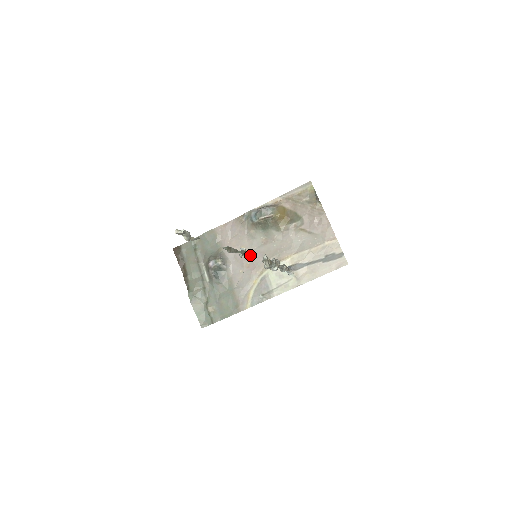
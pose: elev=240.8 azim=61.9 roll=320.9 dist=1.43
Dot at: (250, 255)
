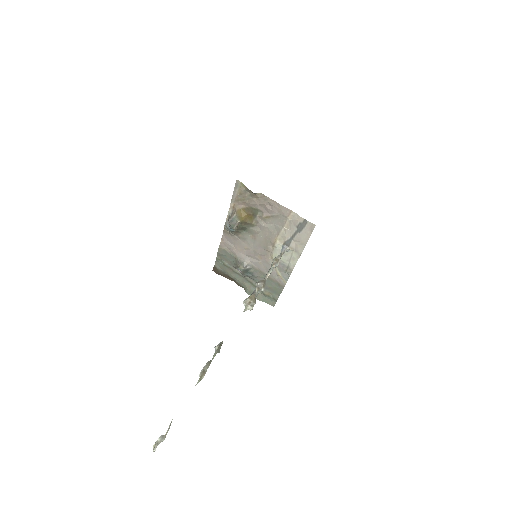
Dot at: (254, 251)
